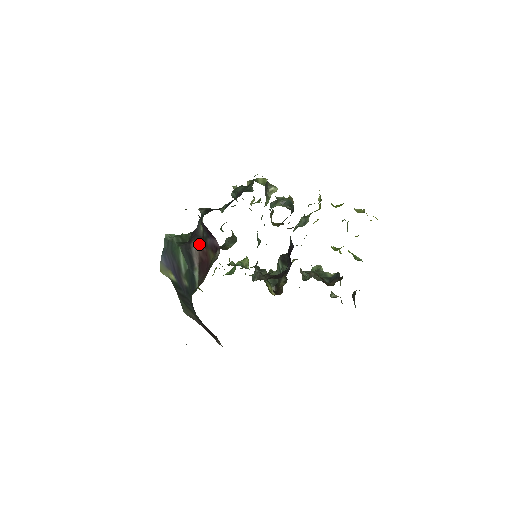
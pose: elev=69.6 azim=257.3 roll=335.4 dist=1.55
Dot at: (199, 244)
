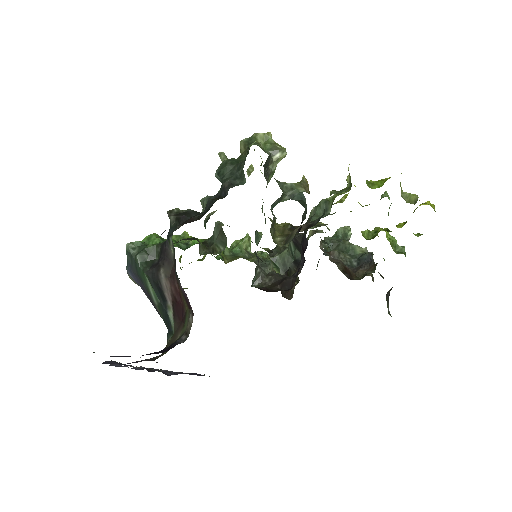
Dot at: (169, 277)
